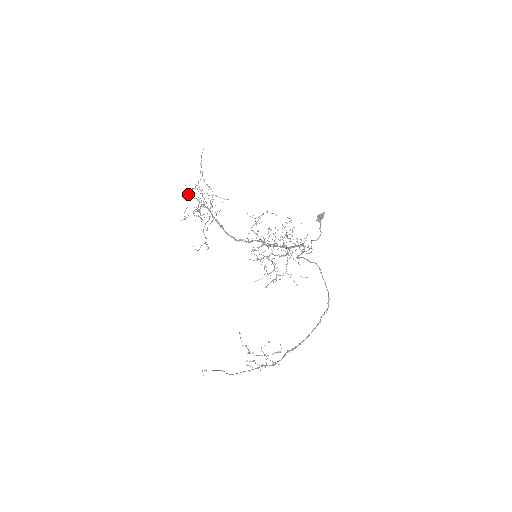
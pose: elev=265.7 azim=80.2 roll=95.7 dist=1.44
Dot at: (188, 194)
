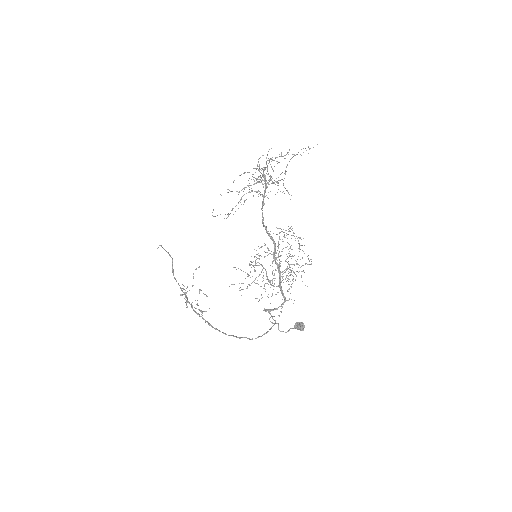
Dot at: occluded
